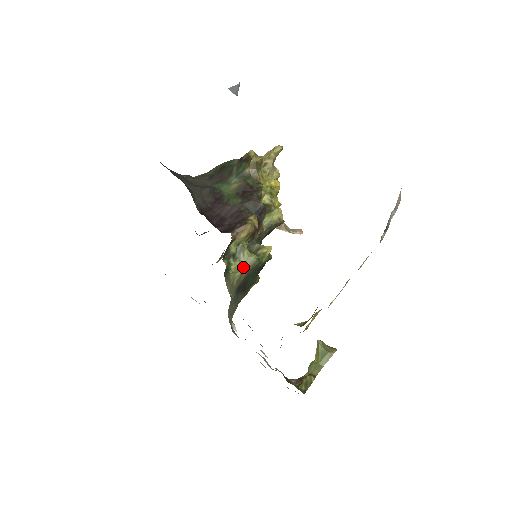
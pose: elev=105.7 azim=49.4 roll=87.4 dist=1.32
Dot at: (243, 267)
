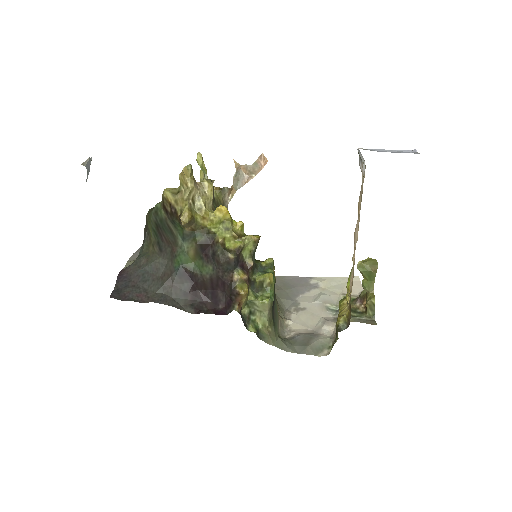
Dot at: (265, 314)
